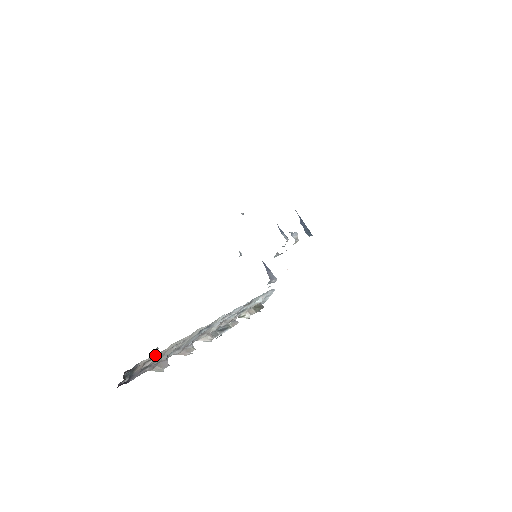
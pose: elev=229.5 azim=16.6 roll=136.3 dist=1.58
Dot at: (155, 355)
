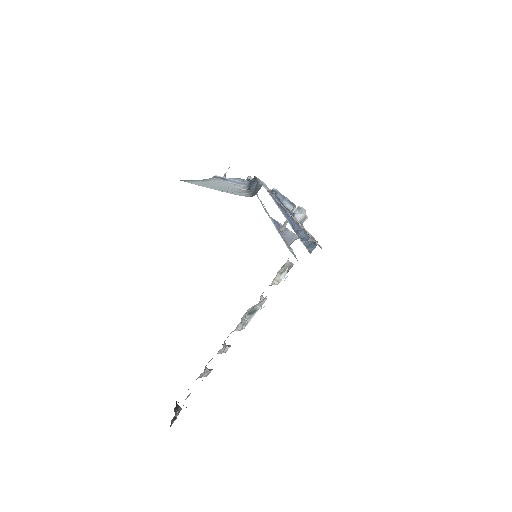
Dot at: occluded
